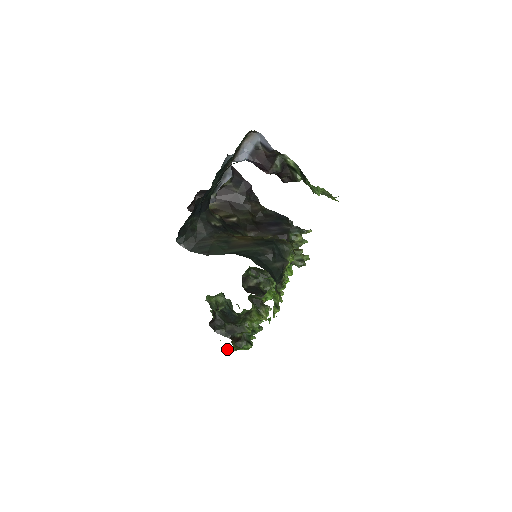
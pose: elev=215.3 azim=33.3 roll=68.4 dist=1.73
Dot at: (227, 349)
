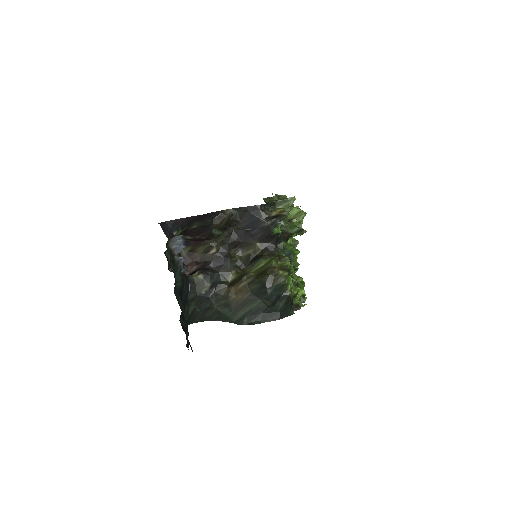
Dot at: occluded
